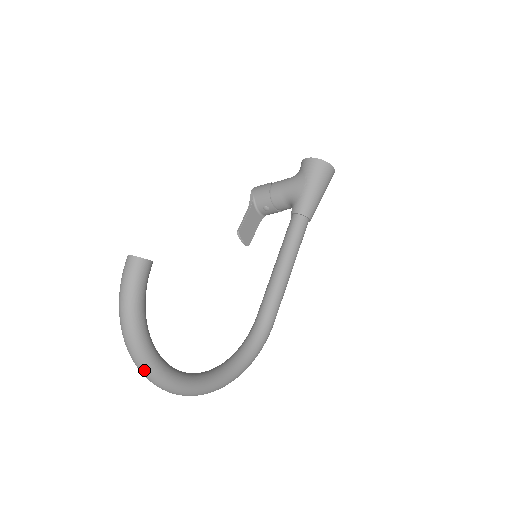
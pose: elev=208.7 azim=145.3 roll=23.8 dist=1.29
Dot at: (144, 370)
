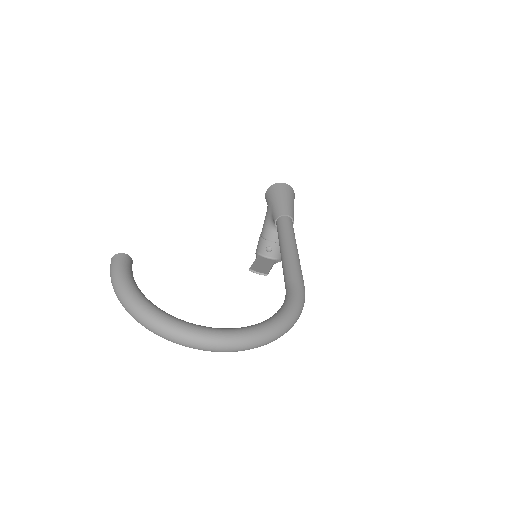
Dot at: (155, 325)
